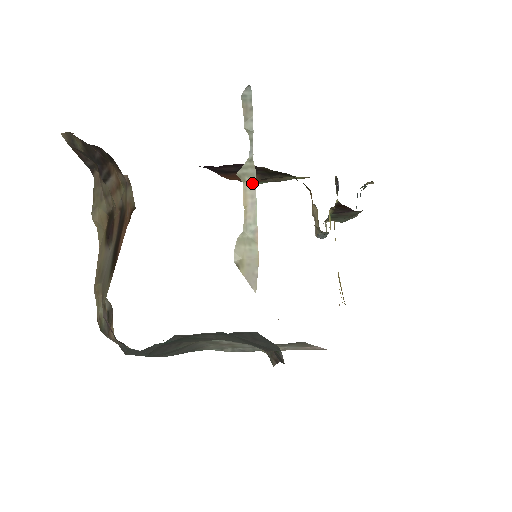
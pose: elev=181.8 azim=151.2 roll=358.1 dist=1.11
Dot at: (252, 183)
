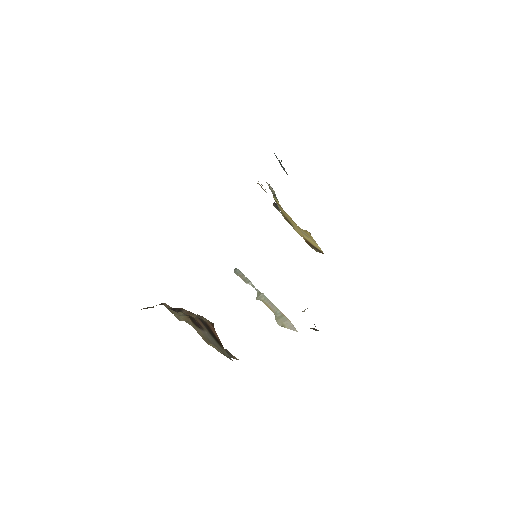
Dot at: (266, 299)
